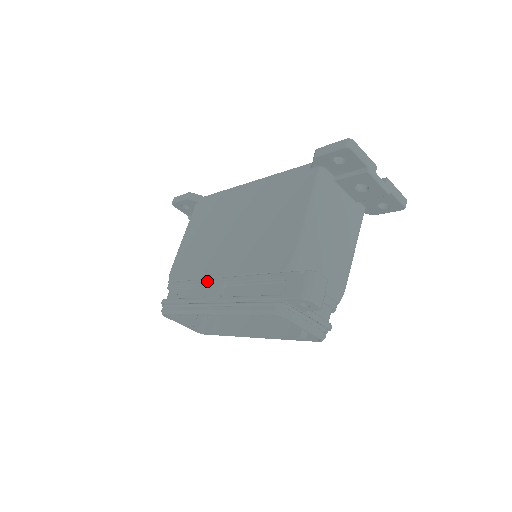
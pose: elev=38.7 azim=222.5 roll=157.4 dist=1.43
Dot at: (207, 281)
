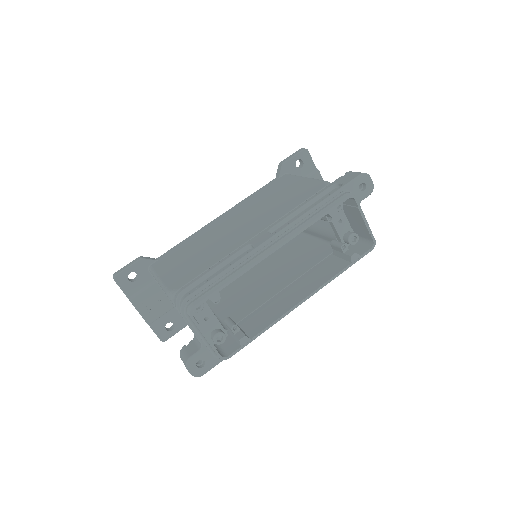
Dot at: (243, 245)
